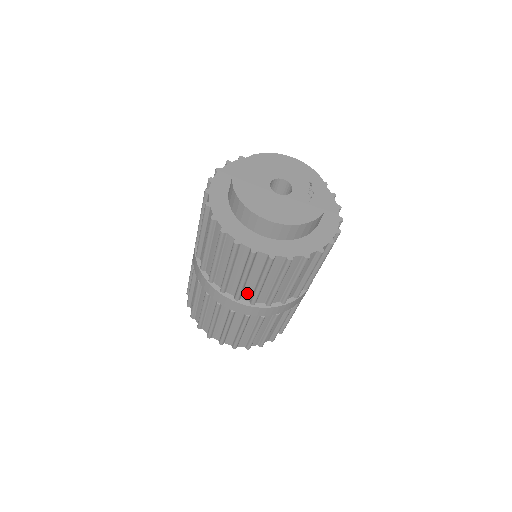
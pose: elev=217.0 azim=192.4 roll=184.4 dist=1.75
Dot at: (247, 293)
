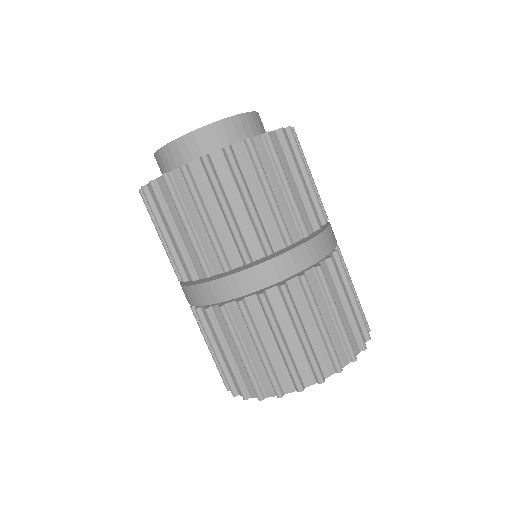
Dot at: (231, 250)
